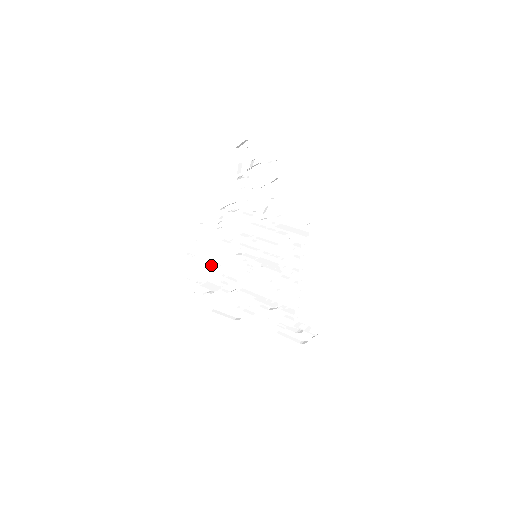
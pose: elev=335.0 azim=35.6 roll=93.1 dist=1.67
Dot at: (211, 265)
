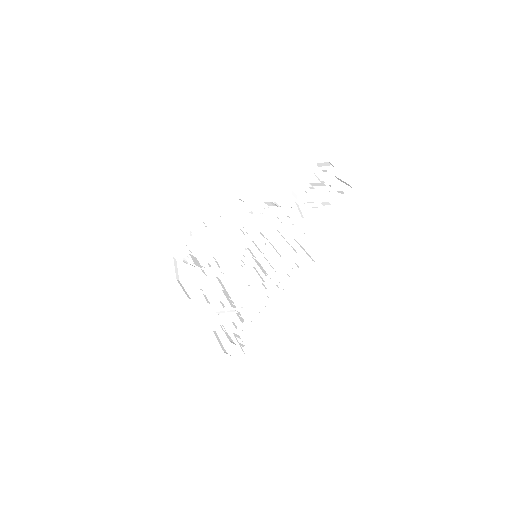
Dot at: (212, 246)
